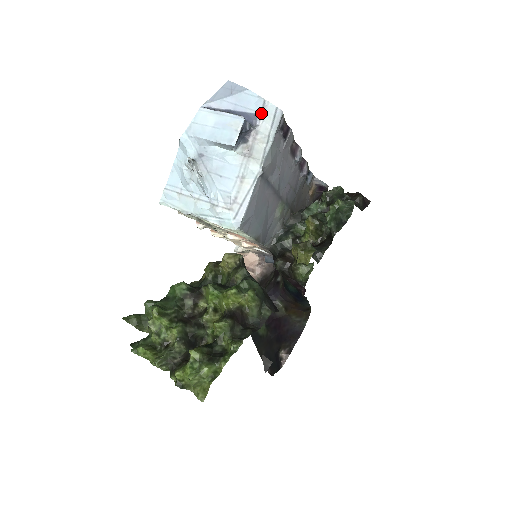
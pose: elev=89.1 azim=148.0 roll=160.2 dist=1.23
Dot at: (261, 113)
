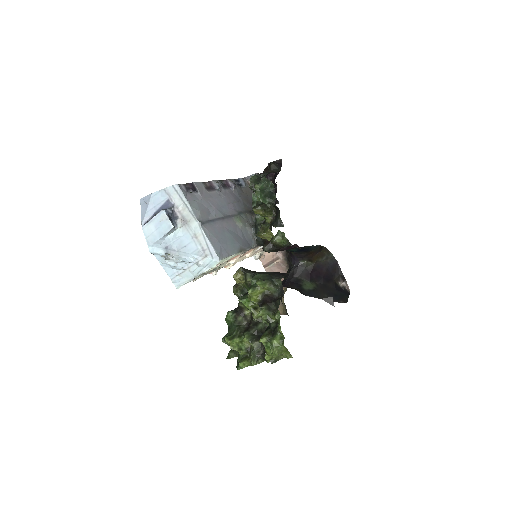
Dot at: (169, 197)
